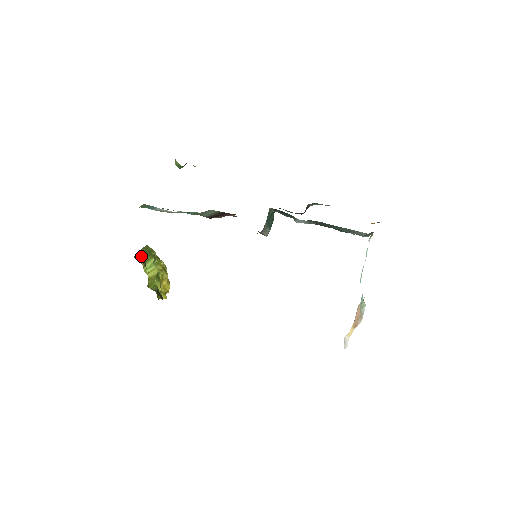
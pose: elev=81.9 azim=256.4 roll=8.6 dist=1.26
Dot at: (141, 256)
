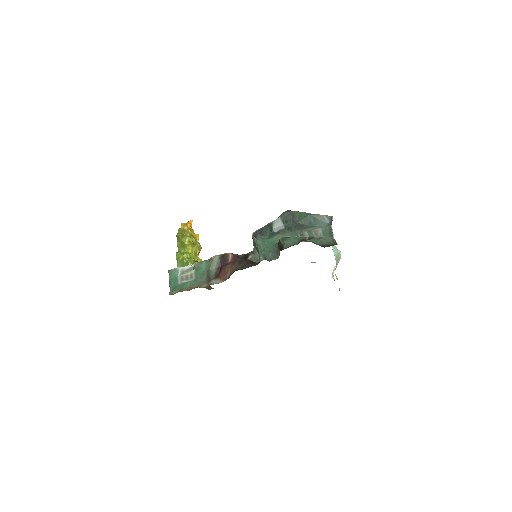
Dot at: occluded
